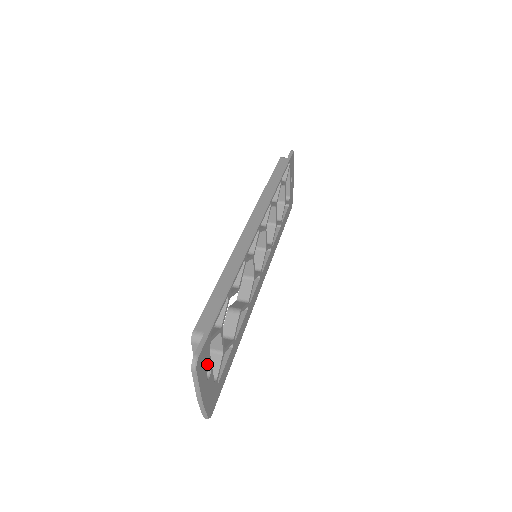
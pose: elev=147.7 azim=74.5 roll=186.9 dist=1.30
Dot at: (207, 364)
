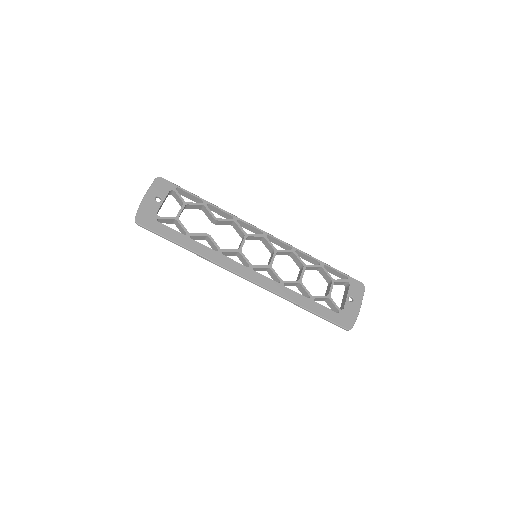
Dot at: (162, 193)
